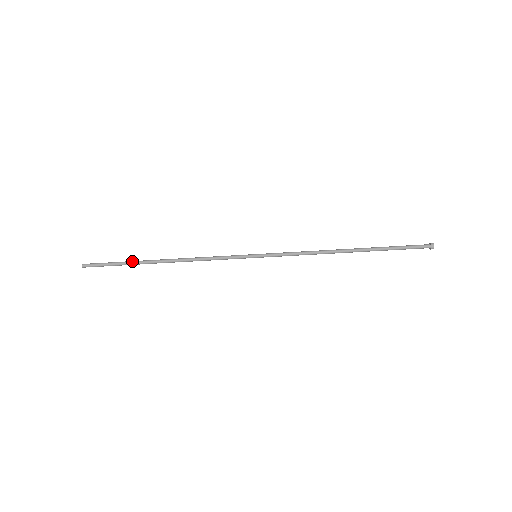
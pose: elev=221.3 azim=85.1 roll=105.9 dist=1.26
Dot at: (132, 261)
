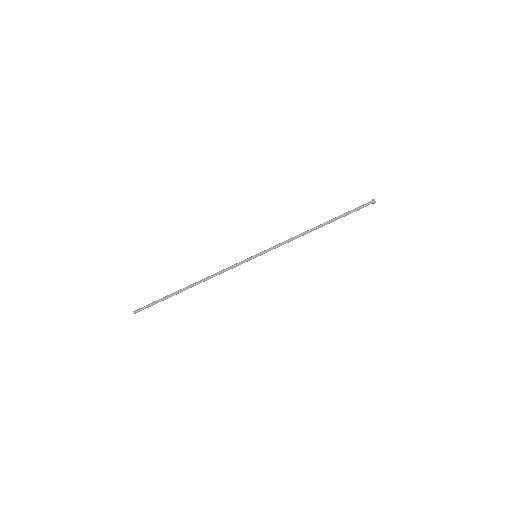
Dot at: (169, 295)
